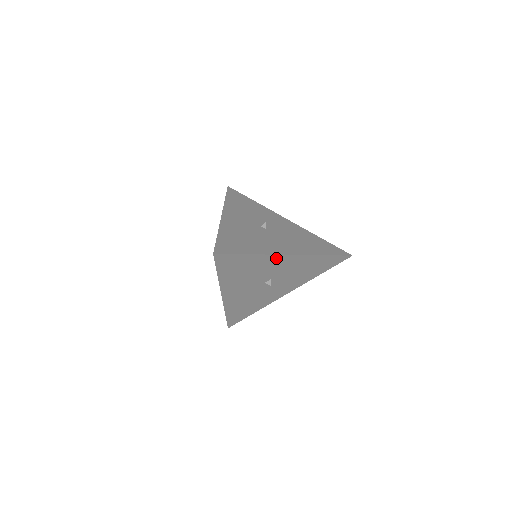
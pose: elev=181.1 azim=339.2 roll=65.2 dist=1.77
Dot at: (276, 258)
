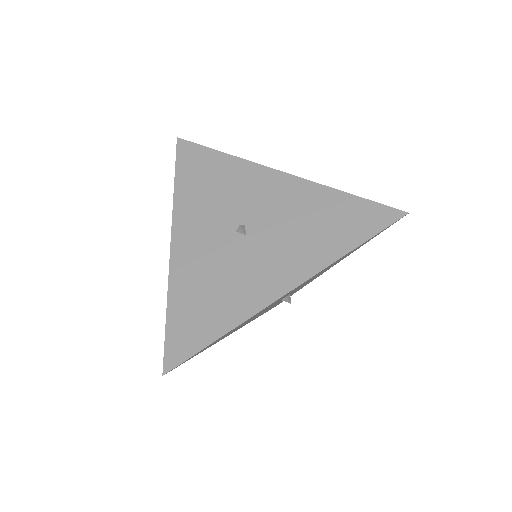
Dot at: (269, 305)
